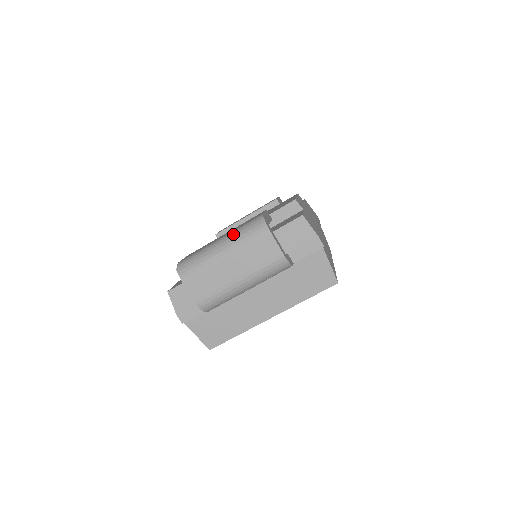
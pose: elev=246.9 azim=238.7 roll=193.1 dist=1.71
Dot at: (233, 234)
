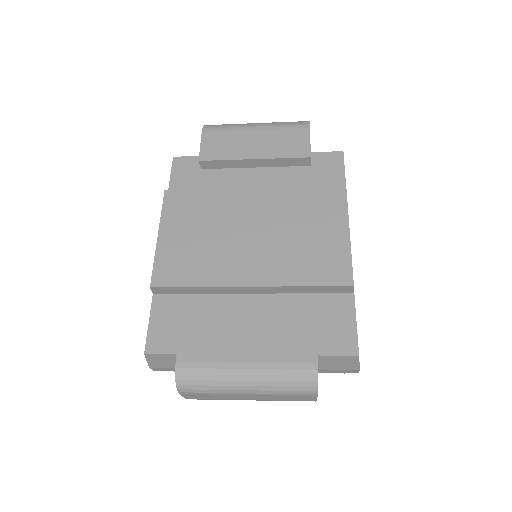
Dot at: (269, 378)
